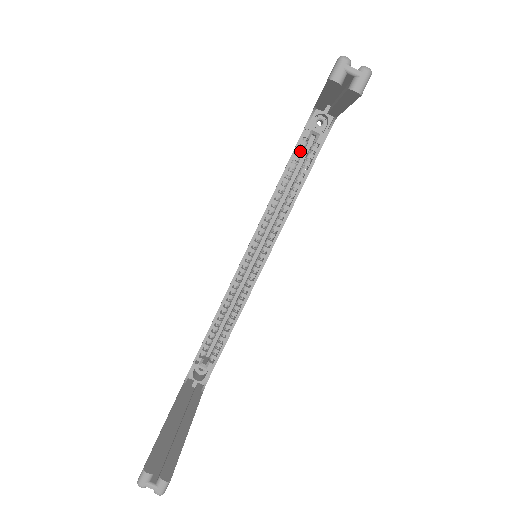
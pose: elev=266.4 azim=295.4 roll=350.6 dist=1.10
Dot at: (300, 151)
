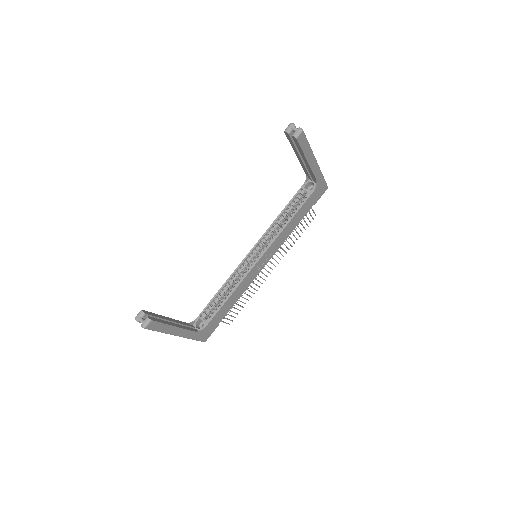
Dot at: (295, 200)
